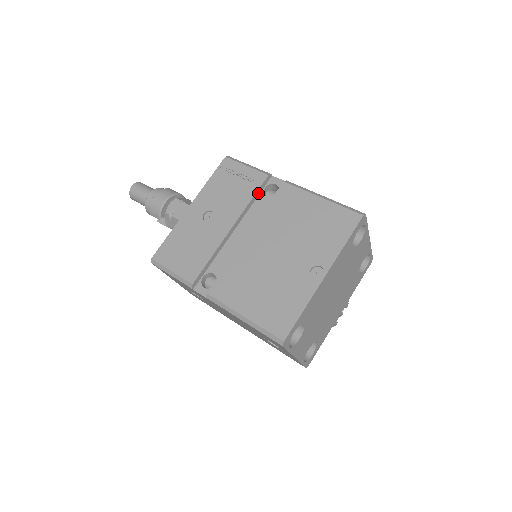
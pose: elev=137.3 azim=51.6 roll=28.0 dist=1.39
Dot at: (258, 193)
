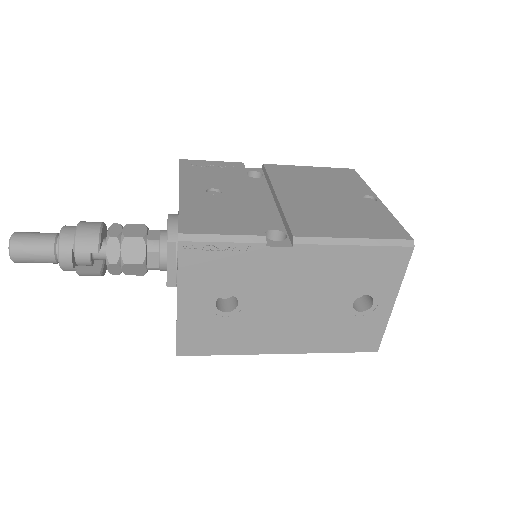
Dot at: occluded
